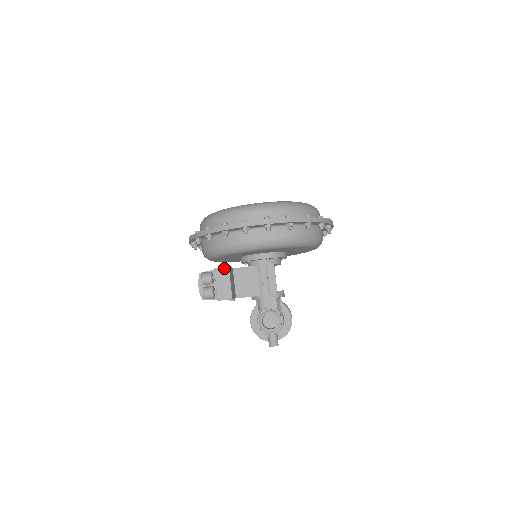
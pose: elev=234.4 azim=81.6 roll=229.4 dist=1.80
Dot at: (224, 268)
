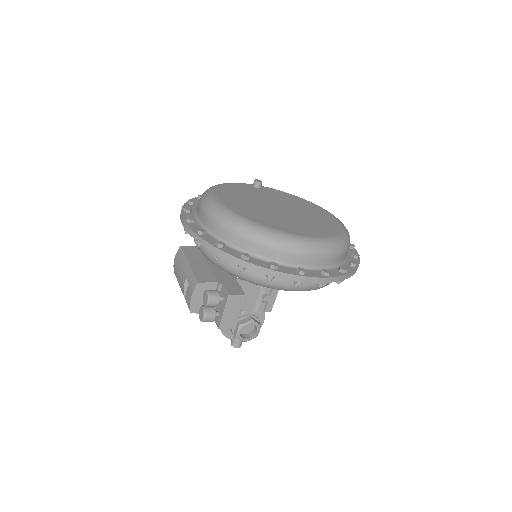
Dot at: (240, 297)
